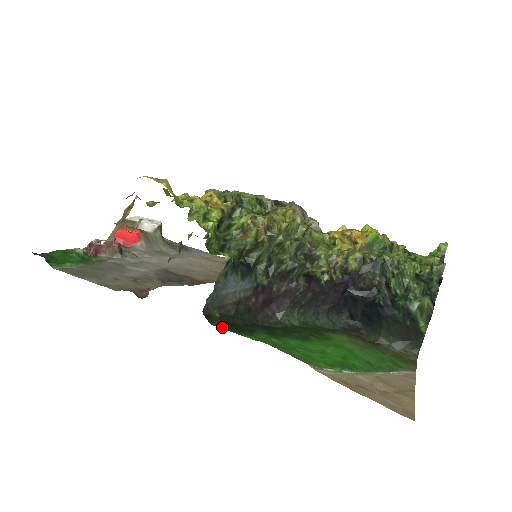
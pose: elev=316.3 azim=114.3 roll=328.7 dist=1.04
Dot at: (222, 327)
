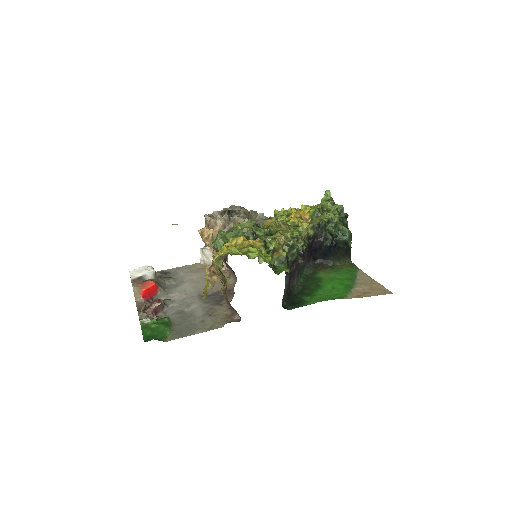
Dot at: (294, 308)
